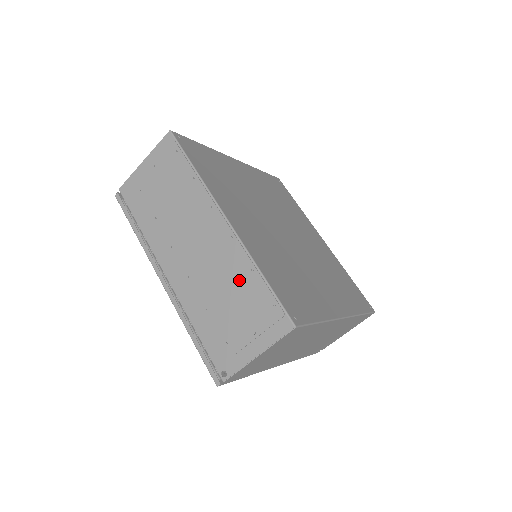
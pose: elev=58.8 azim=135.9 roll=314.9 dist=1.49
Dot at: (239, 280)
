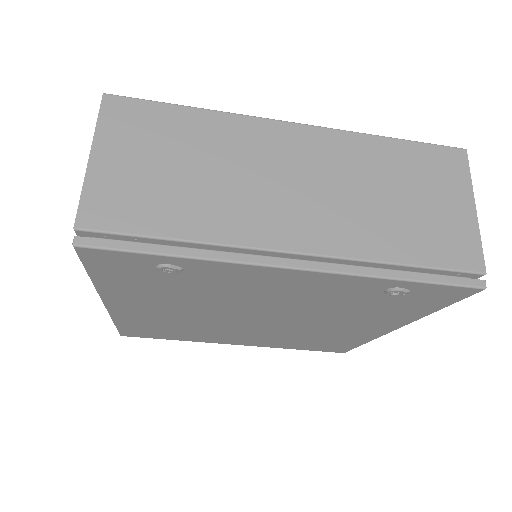
Dot at: occluded
